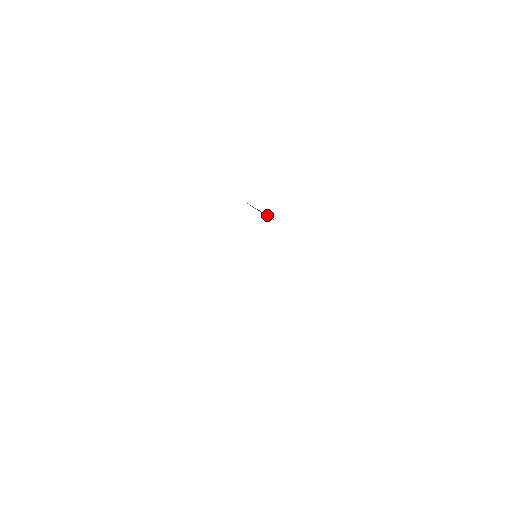
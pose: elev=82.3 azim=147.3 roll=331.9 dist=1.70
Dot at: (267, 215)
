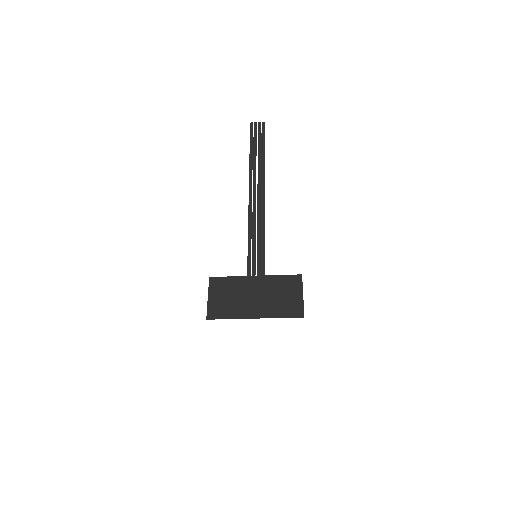
Dot at: occluded
